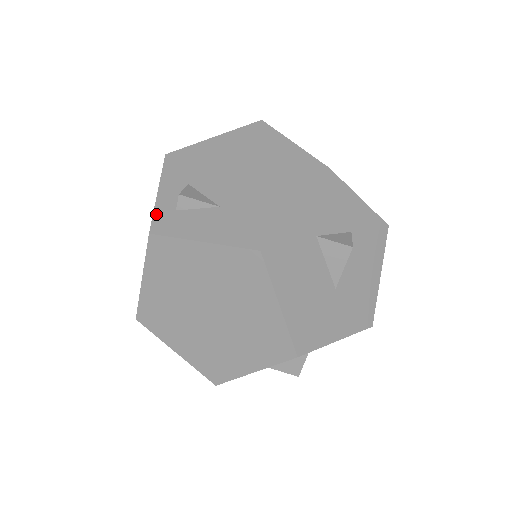
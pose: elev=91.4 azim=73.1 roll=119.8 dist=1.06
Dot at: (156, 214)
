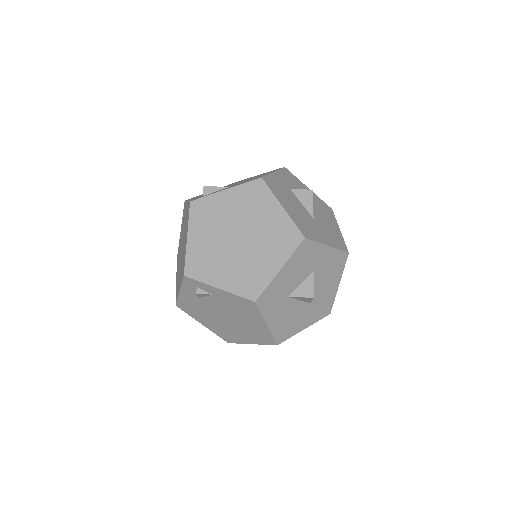
Dot at: occluded
